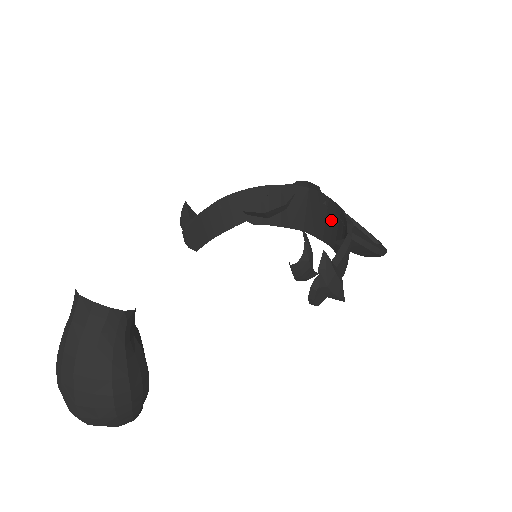
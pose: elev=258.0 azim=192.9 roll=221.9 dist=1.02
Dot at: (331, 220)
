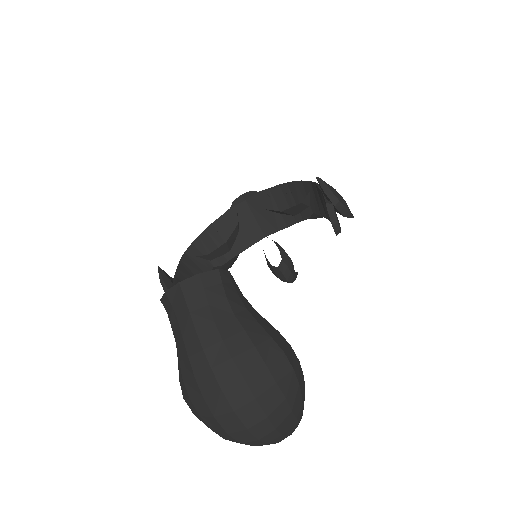
Dot at: (283, 202)
